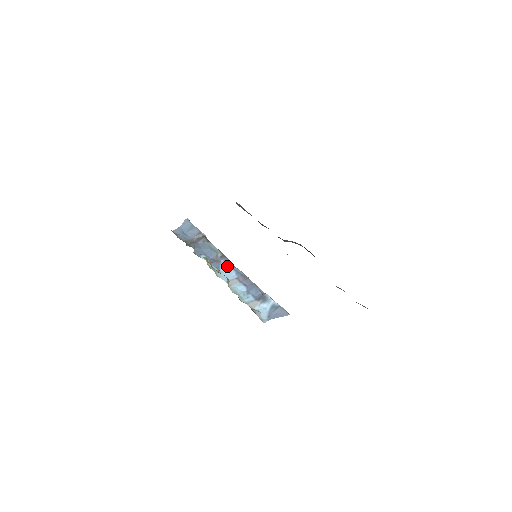
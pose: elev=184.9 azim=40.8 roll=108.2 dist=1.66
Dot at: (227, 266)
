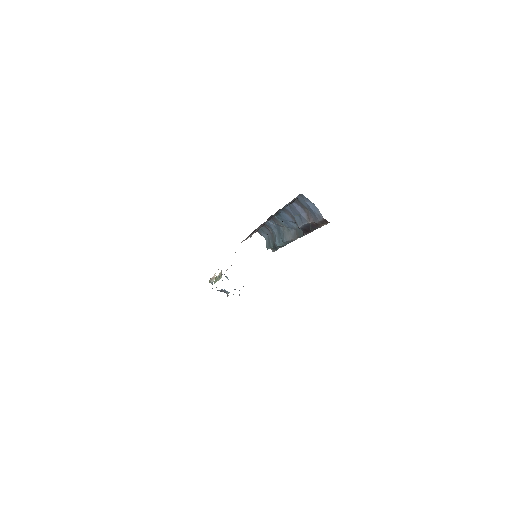
Dot at: occluded
